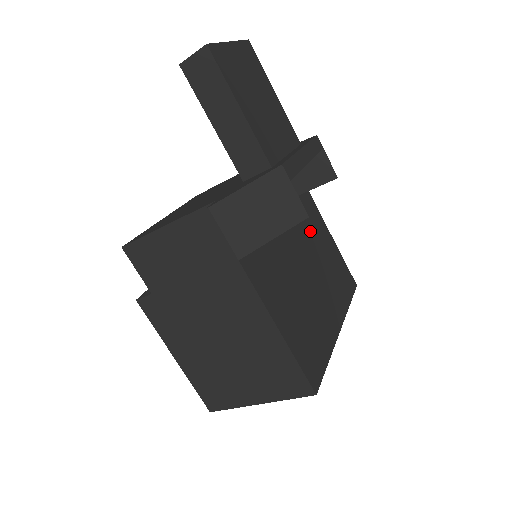
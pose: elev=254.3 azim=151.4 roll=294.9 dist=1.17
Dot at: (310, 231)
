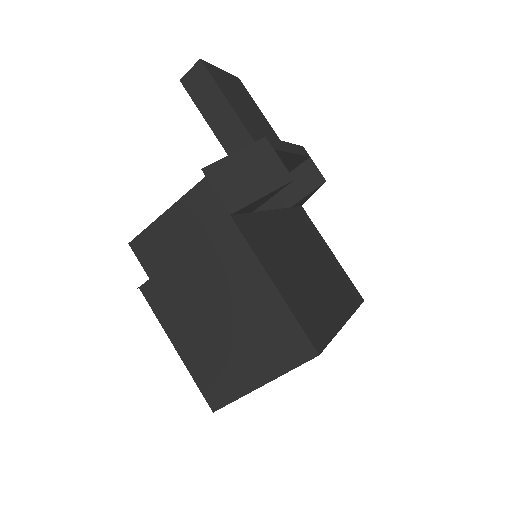
Dot at: (307, 236)
